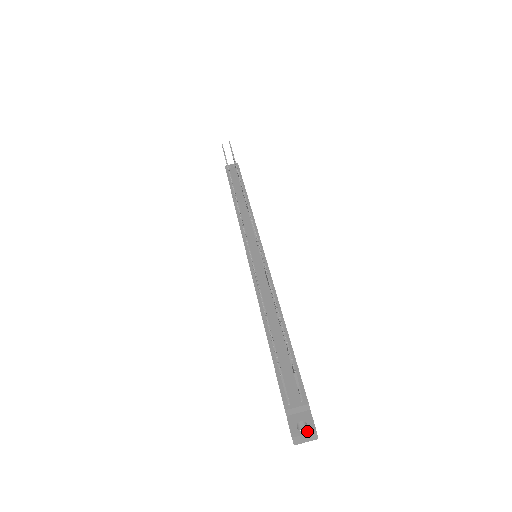
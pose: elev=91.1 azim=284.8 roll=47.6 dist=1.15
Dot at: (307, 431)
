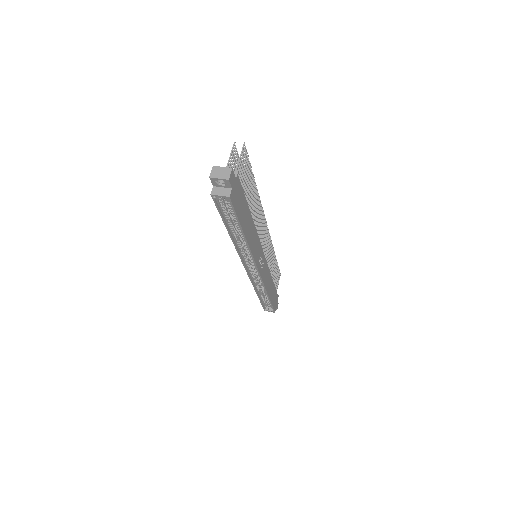
Dot at: (226, 168)
